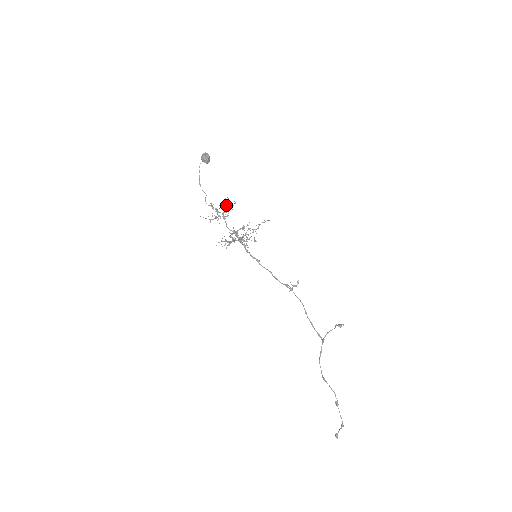
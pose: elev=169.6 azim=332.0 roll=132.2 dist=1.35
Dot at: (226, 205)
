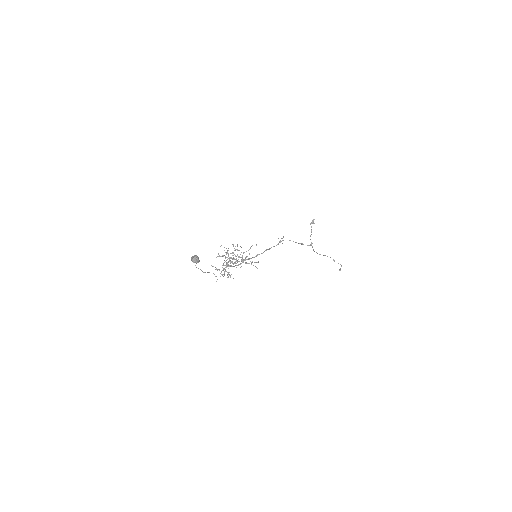
Dot at: (226, 262)
